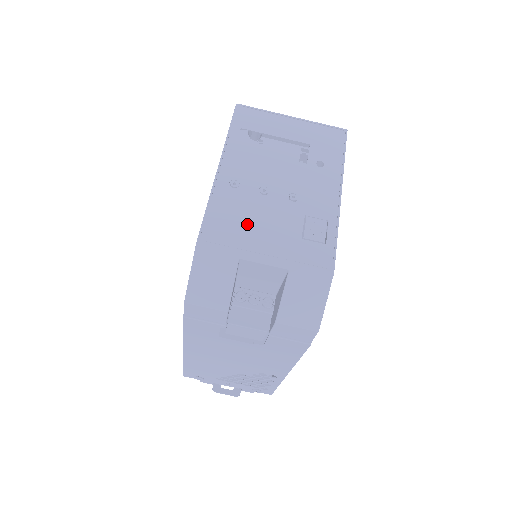
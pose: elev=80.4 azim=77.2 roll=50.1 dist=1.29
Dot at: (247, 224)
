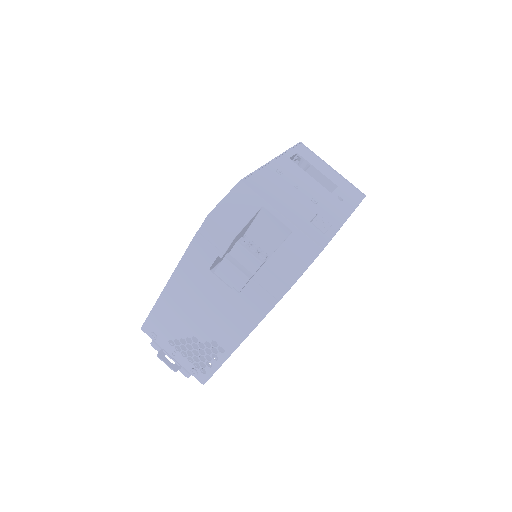
Dot at: (277, 193)
